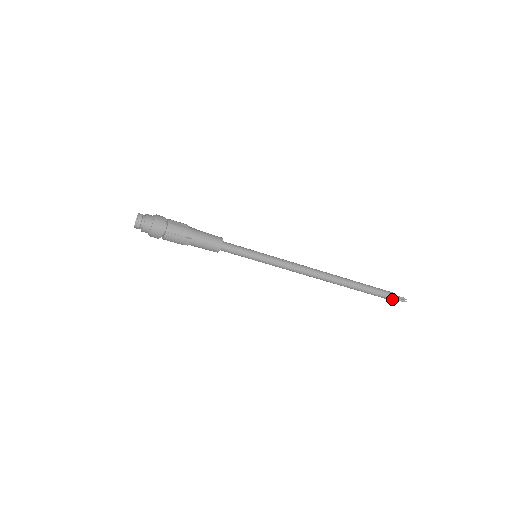
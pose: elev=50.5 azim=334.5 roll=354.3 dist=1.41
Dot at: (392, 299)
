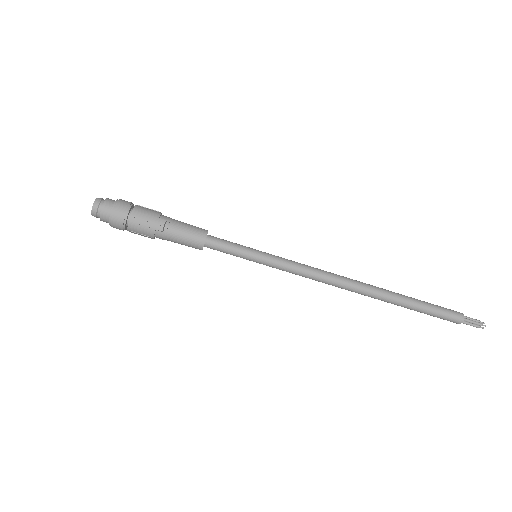
Dot at: (463, 319)
